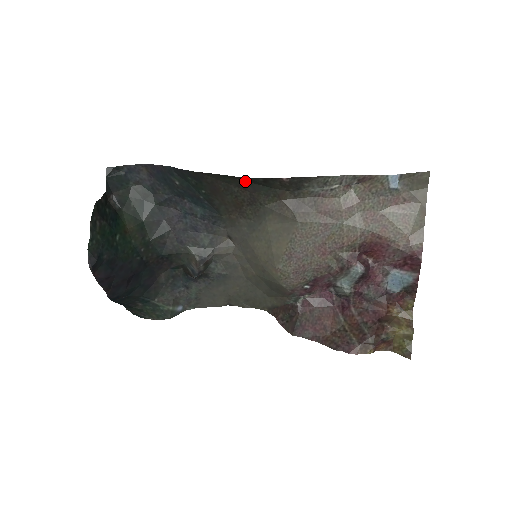
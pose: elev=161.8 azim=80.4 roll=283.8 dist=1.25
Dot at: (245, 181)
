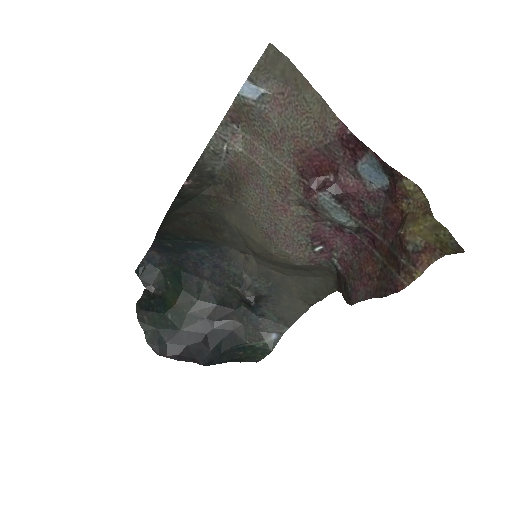
Dot at: (178, 209)
